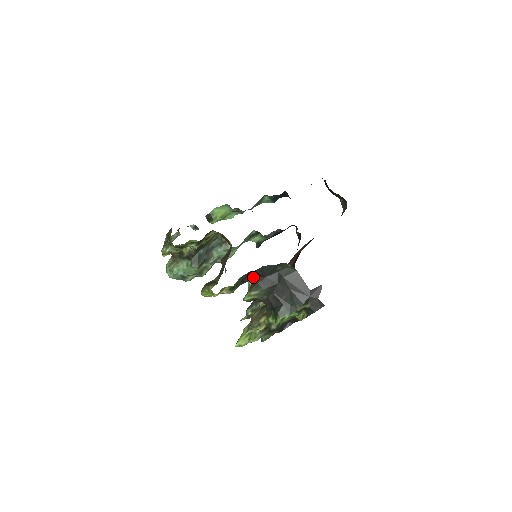
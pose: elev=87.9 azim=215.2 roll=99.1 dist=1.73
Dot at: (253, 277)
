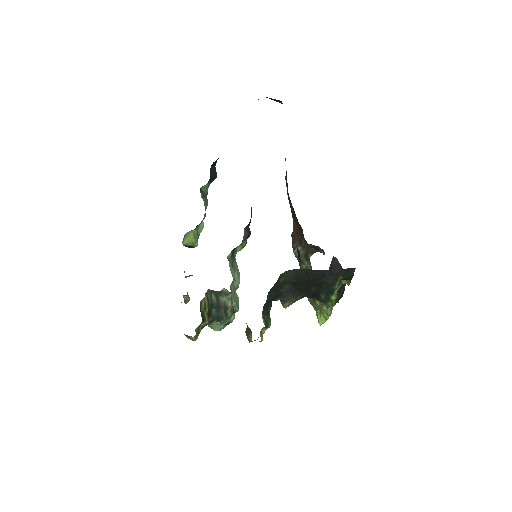
Dot at: (271, 301)
